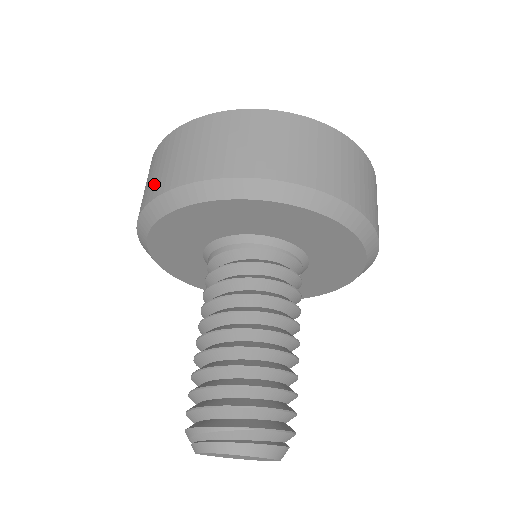
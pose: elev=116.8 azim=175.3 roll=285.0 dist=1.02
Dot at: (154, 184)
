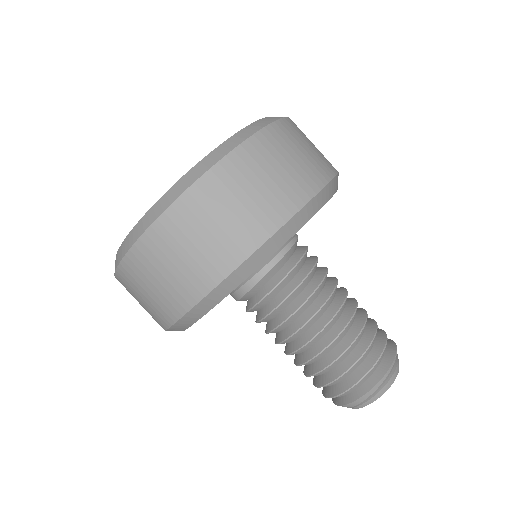
Dot at: (245, 229)
